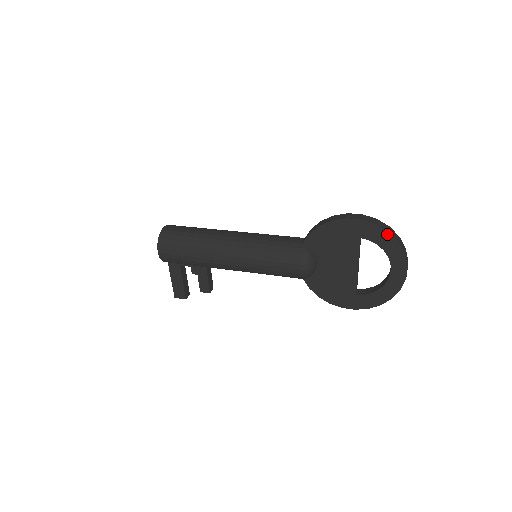
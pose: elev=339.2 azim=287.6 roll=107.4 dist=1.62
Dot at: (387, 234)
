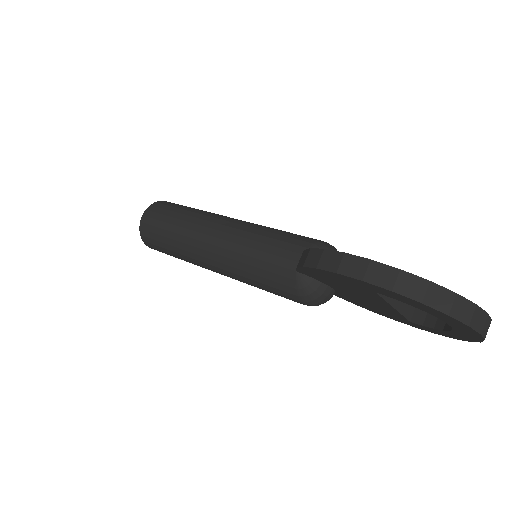
Dot at: (419, 303)
